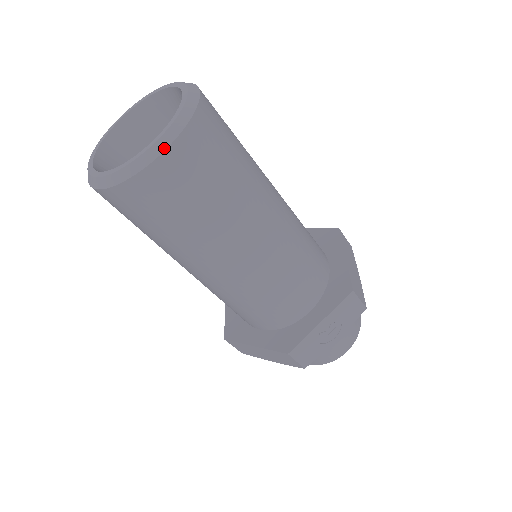
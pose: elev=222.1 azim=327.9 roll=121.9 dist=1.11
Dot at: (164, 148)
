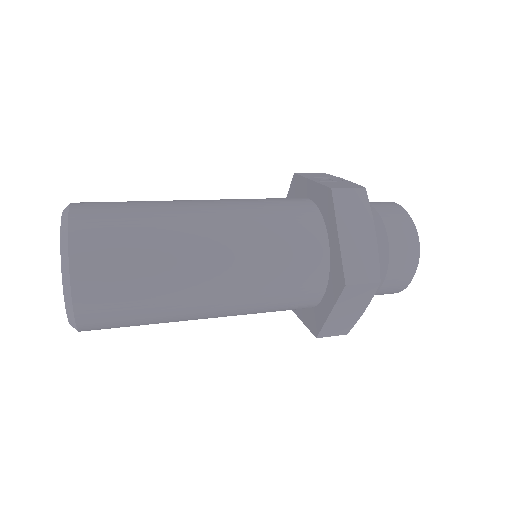
Dot at: occluded
